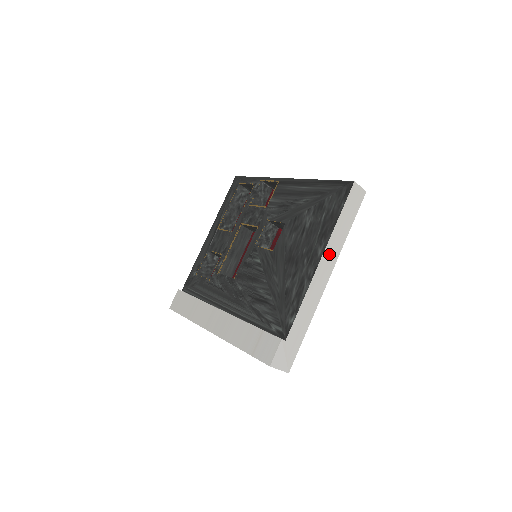
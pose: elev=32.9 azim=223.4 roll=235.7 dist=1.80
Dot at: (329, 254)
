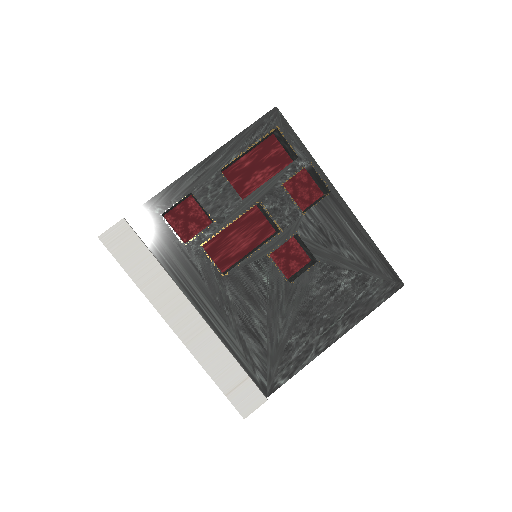
Dot at: occluded
